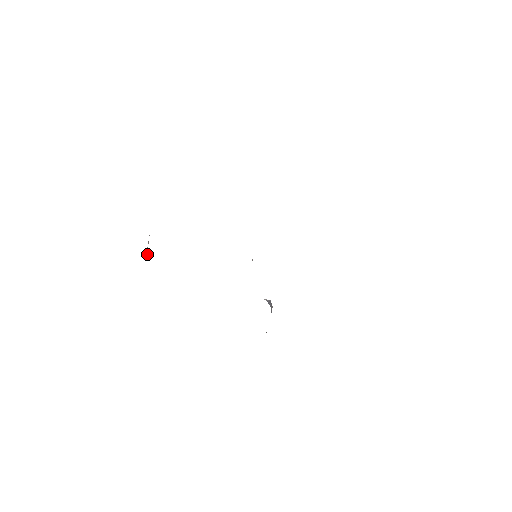
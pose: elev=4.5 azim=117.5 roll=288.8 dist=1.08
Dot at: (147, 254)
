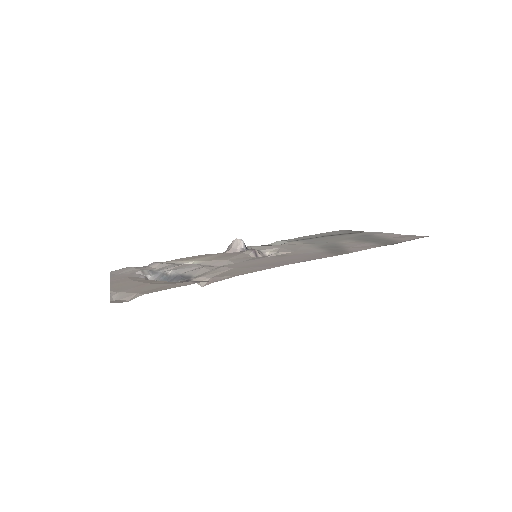
Dot at: occluded
